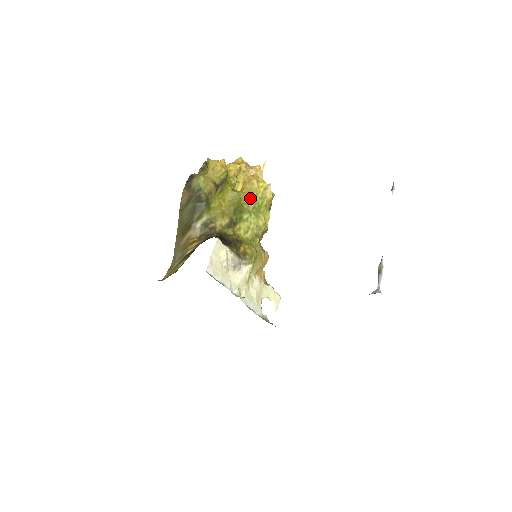
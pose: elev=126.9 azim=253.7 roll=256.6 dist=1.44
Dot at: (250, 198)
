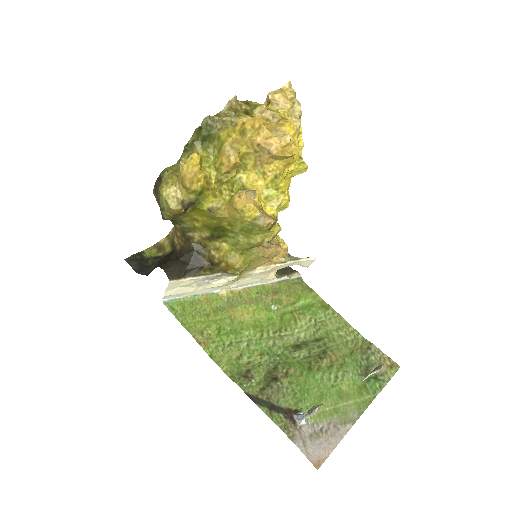
Dot at: (234, 223)
